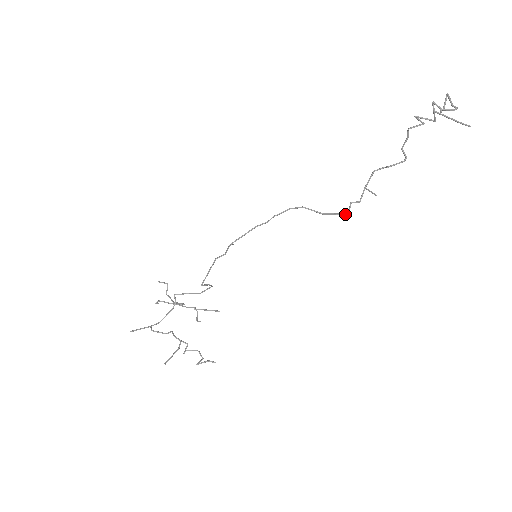
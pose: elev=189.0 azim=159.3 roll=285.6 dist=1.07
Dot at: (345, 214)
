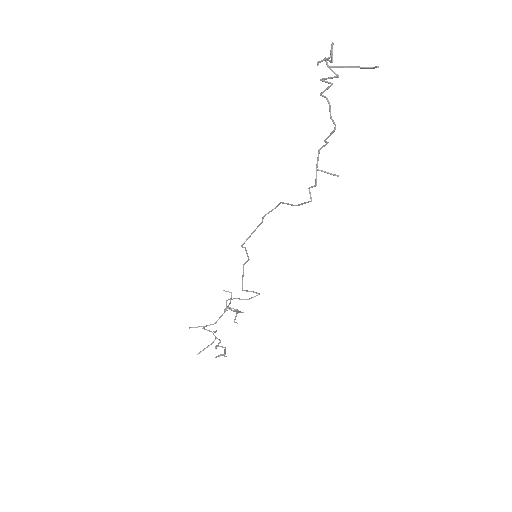
Dot at: (309, 201)
